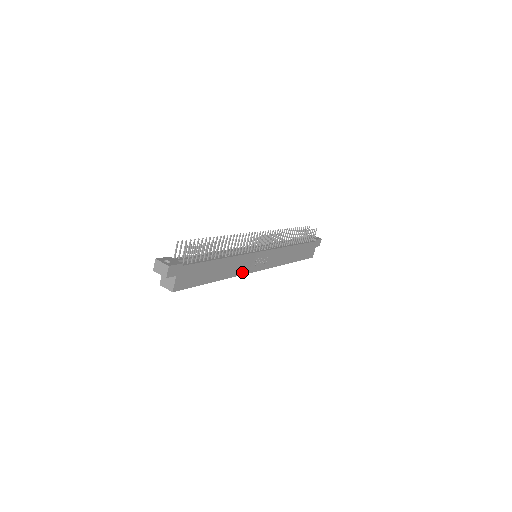
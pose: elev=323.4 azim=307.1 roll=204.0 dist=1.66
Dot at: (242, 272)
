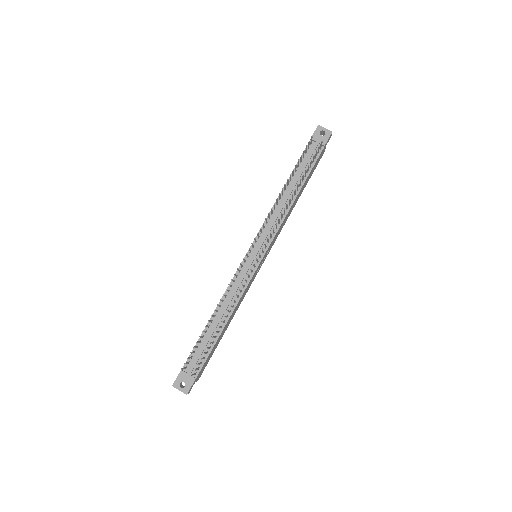
Dot at: (248, 289)
